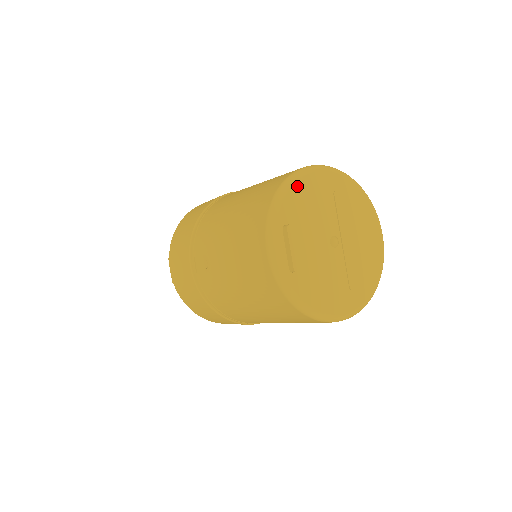
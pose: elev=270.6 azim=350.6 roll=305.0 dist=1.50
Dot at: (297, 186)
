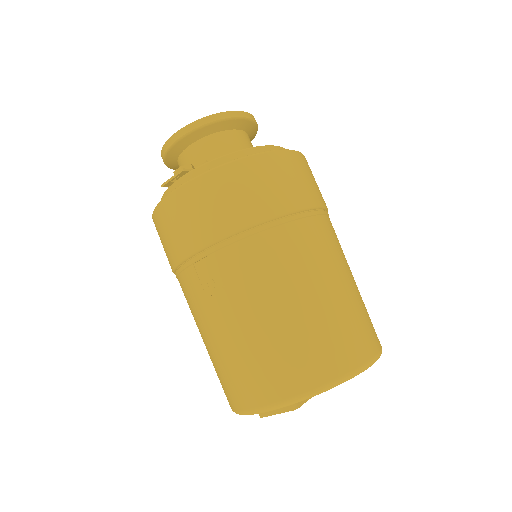
Dot at: occluded
